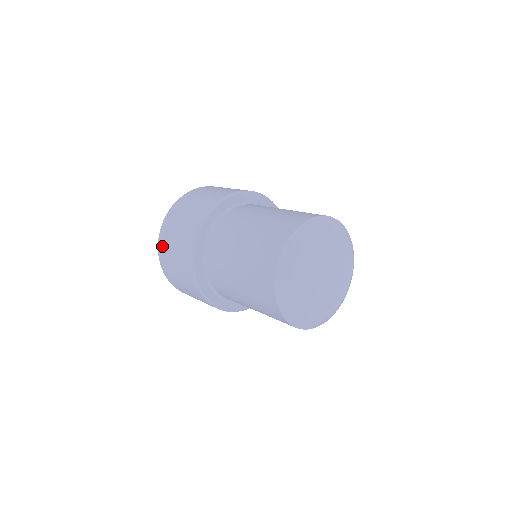
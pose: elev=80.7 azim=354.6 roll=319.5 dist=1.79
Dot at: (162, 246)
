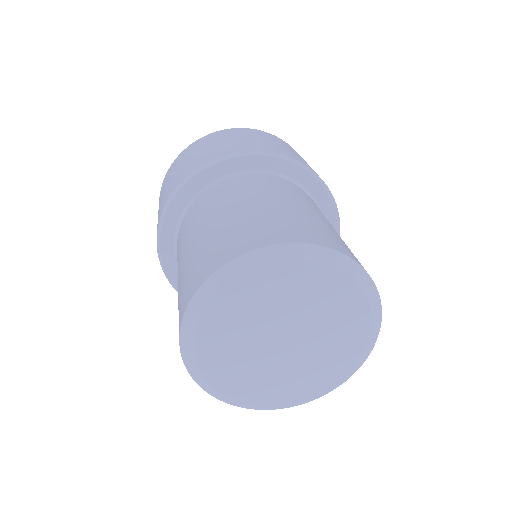
Dot at: occluded
